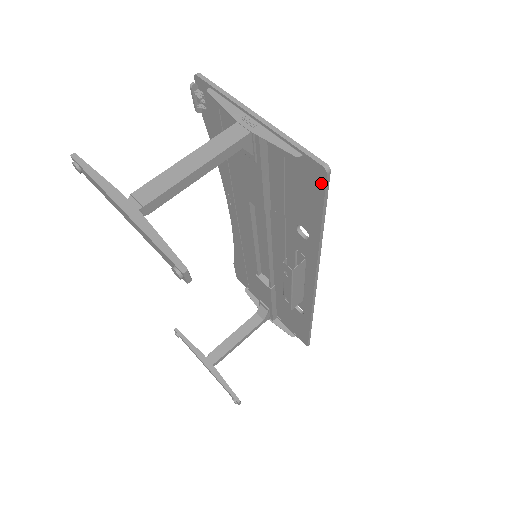
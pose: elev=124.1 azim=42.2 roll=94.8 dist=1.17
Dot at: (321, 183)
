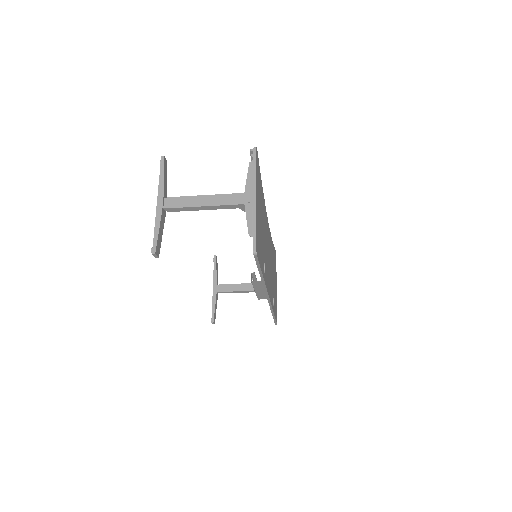
Dot at: occluded
